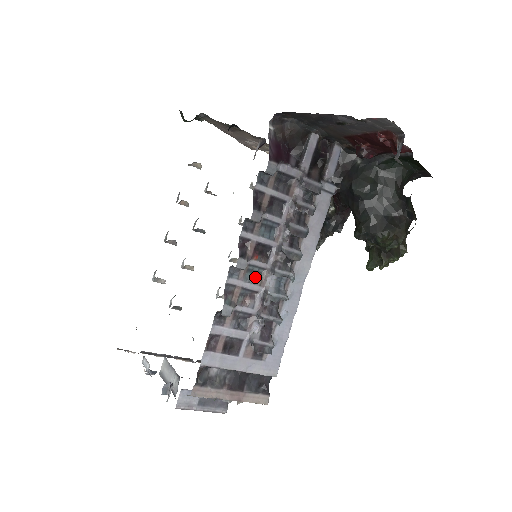
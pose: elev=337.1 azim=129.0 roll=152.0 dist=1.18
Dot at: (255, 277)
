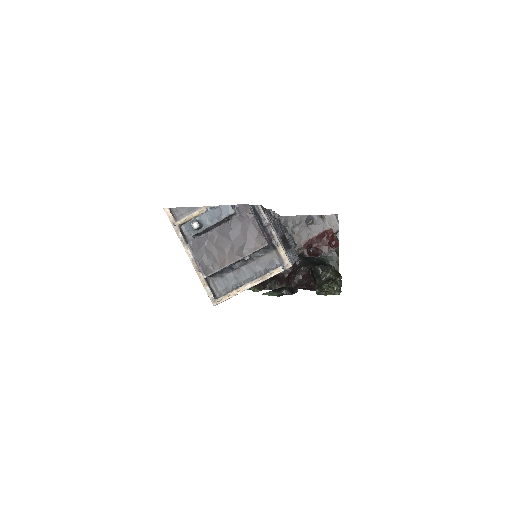
Dot at: occluded
